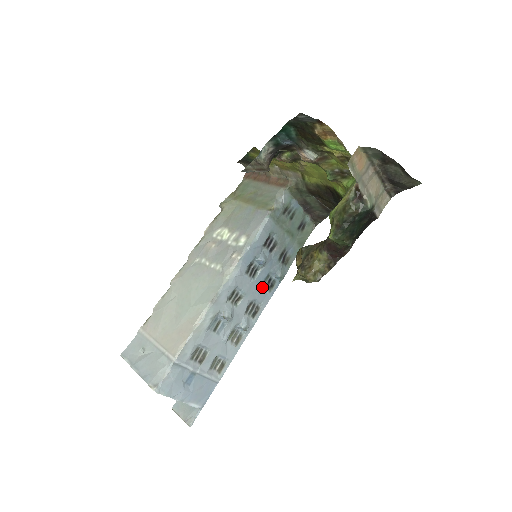
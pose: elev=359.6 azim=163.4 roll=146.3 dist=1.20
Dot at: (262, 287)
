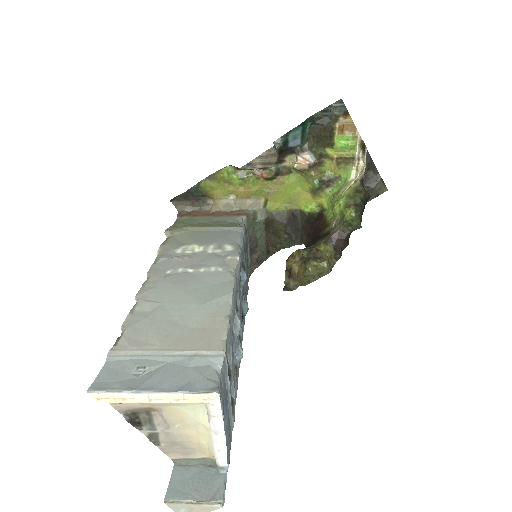
Dot at: (241, 311)
